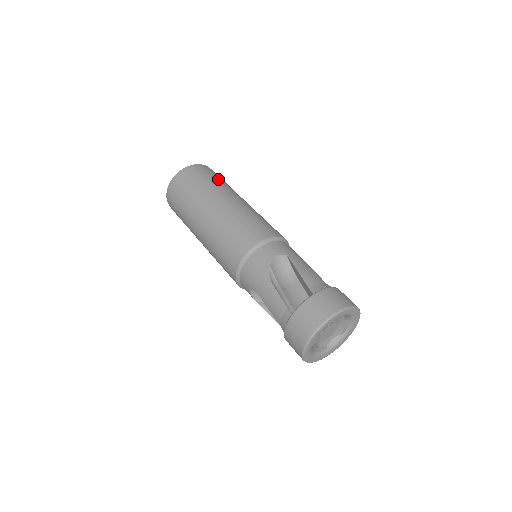
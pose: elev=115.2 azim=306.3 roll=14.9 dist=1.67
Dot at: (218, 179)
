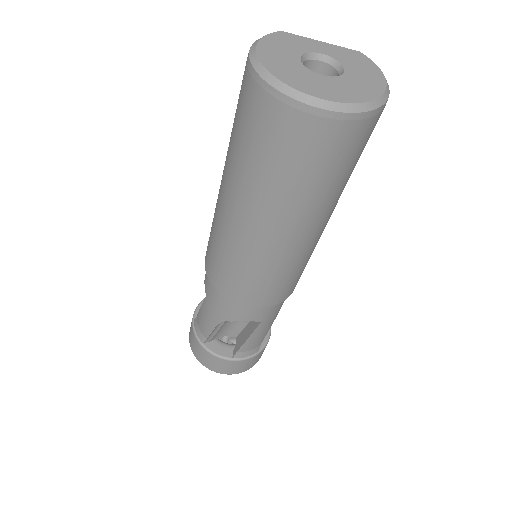
Dot at: (343, 174)
